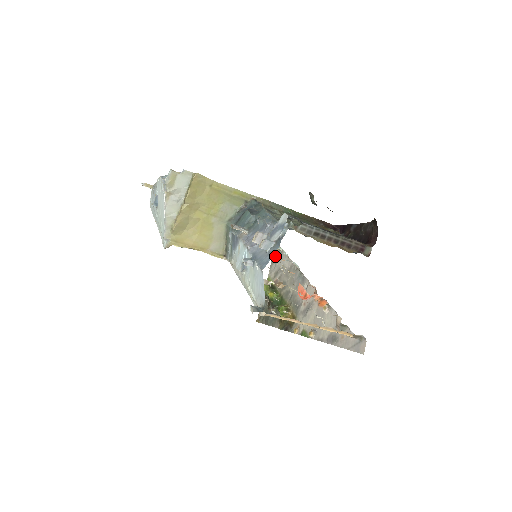
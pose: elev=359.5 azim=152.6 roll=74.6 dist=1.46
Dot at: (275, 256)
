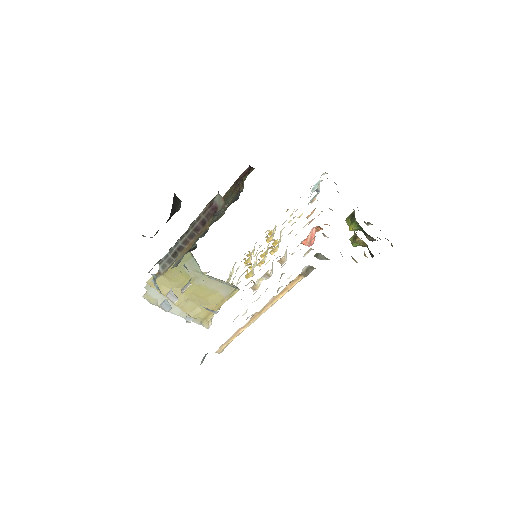
Dot at: occluded
